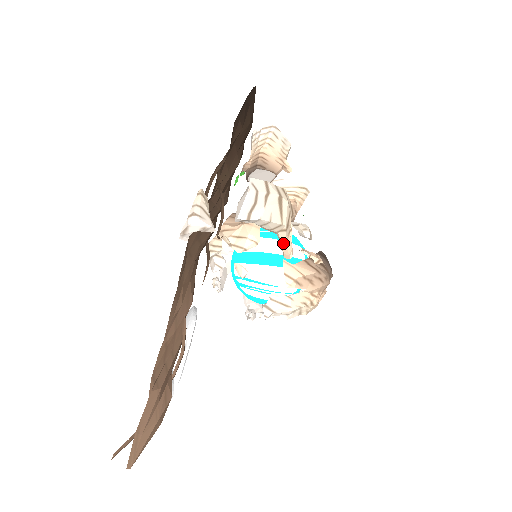
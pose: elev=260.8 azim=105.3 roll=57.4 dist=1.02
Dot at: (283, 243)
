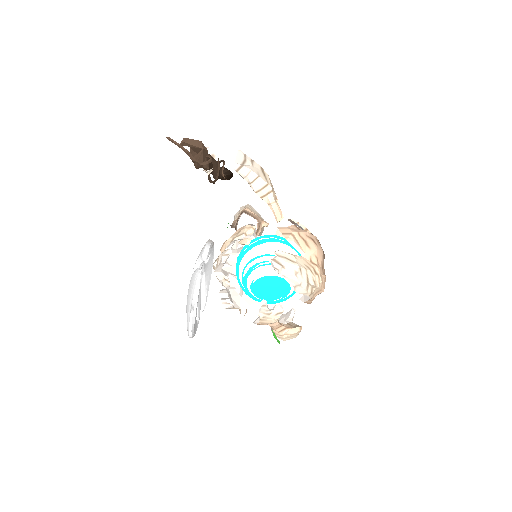
Dot at: (273, 206)
